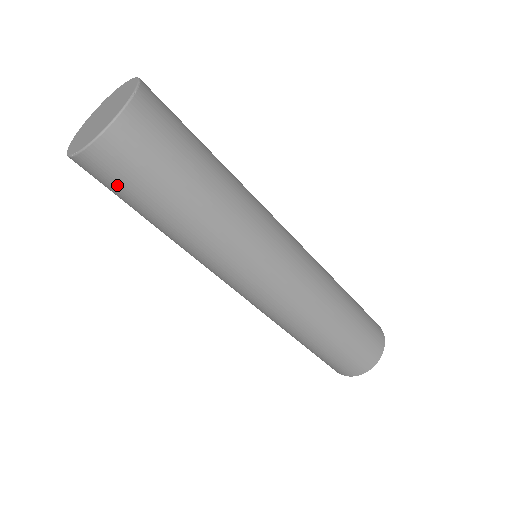
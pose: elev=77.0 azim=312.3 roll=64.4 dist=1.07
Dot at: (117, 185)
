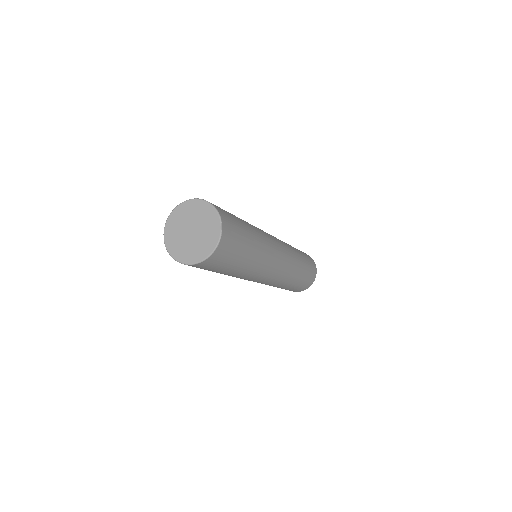
Dot at: (207, 269)
